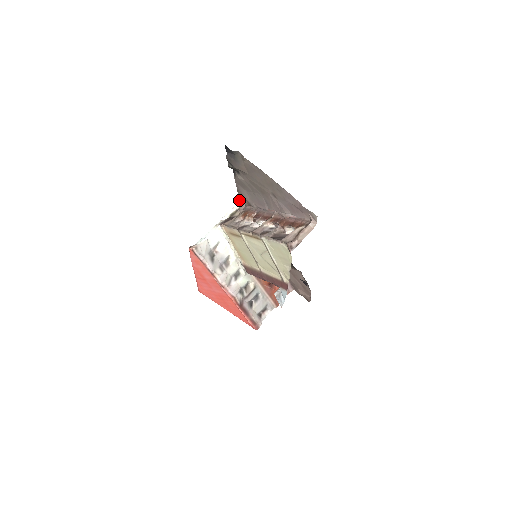
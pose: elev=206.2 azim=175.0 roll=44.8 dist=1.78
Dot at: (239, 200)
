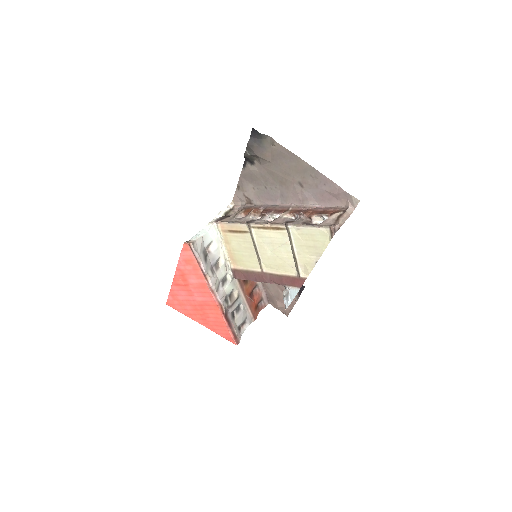
Dot at: (234, 199)
